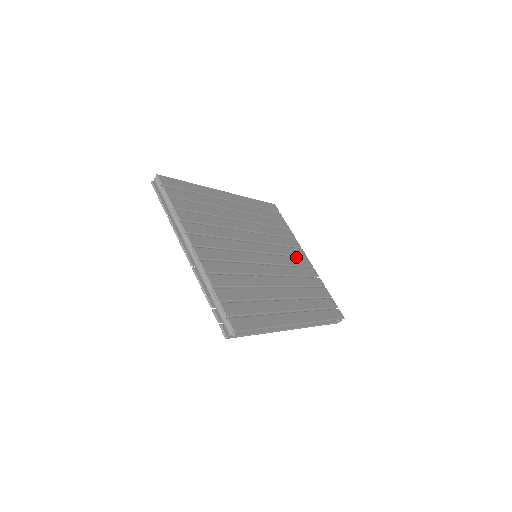
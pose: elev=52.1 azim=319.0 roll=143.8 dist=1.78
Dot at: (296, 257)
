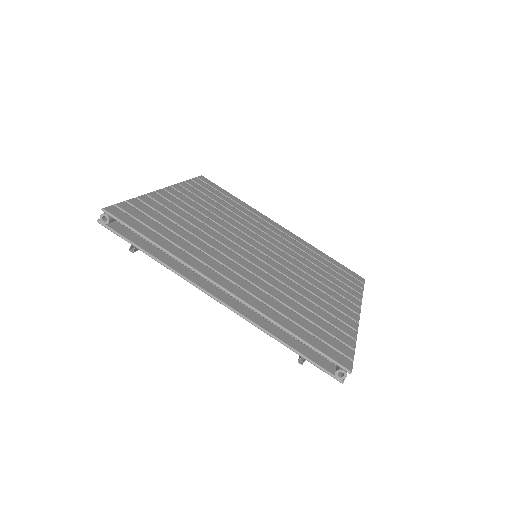
Dot at: (331, 297)
